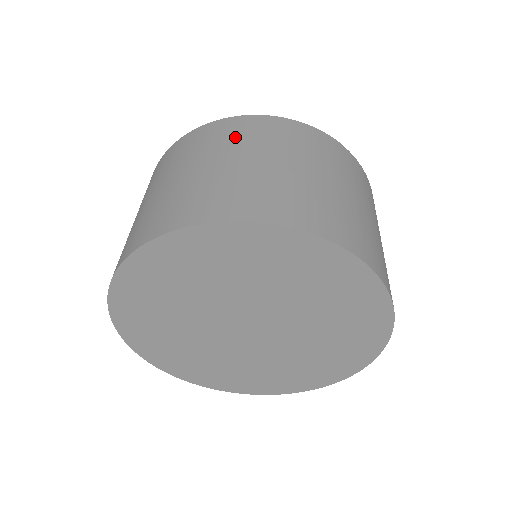
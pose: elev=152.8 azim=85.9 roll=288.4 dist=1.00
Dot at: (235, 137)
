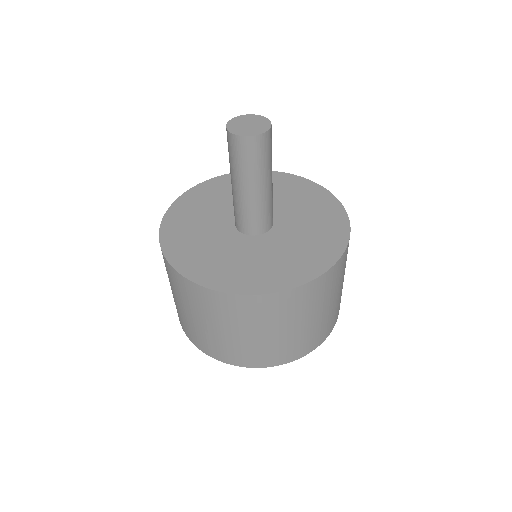
Dot at: (248, 316)
